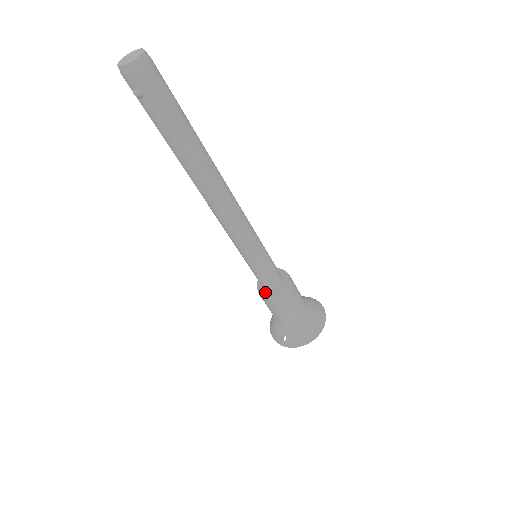
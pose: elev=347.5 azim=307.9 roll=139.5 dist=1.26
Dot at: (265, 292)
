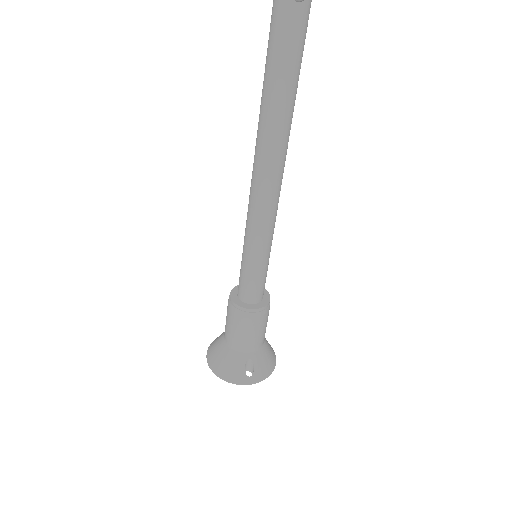
Dot at: (253, 306)
